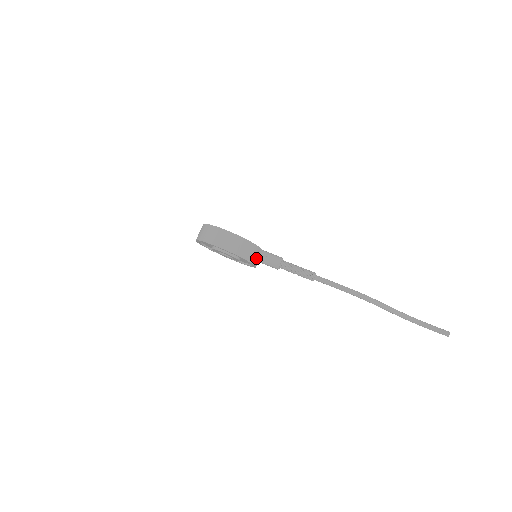
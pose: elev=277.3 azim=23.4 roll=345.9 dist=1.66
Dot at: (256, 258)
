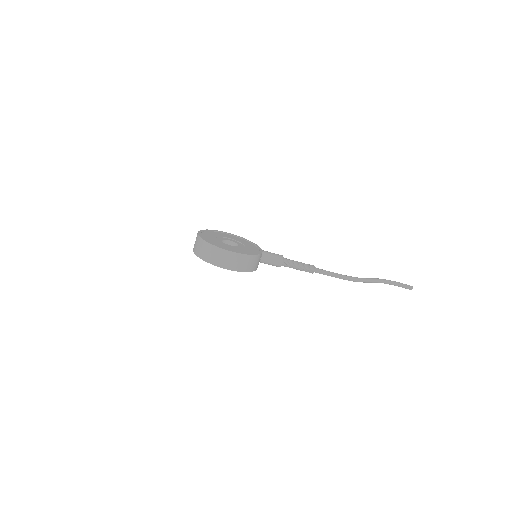
Dot at: (259, 261)
